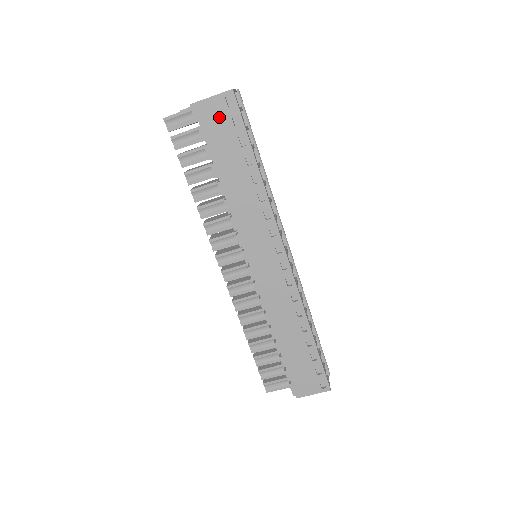
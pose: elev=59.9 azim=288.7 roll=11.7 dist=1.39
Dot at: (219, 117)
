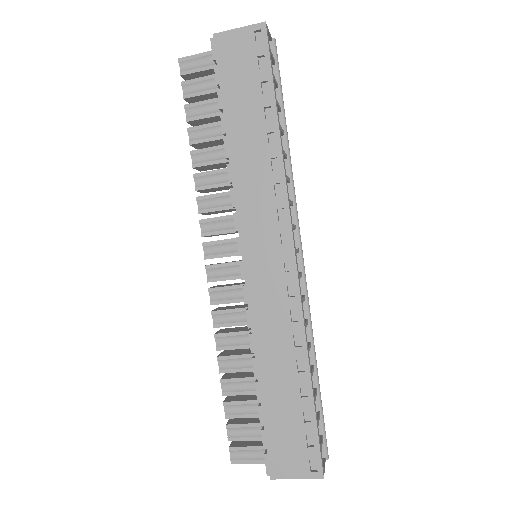
Dot at: (242, 54)
